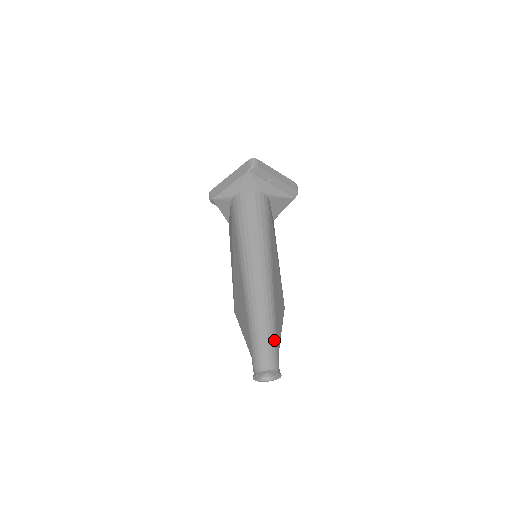
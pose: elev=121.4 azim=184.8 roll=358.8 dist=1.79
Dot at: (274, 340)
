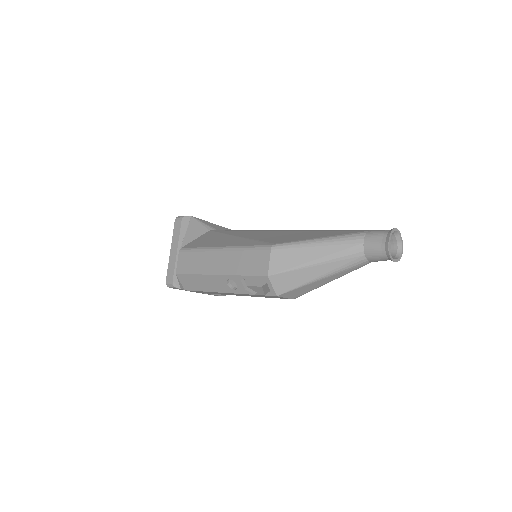
Dot at: occluded
